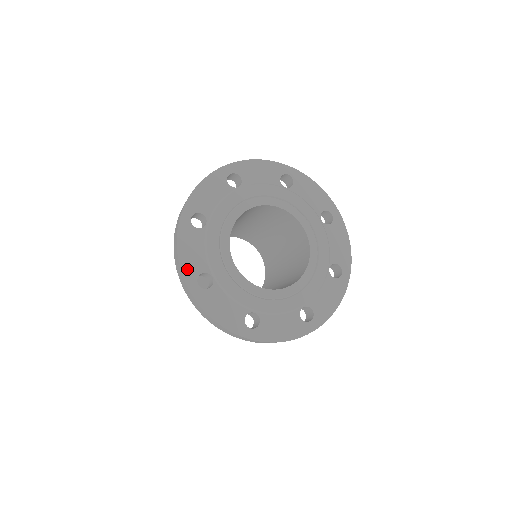
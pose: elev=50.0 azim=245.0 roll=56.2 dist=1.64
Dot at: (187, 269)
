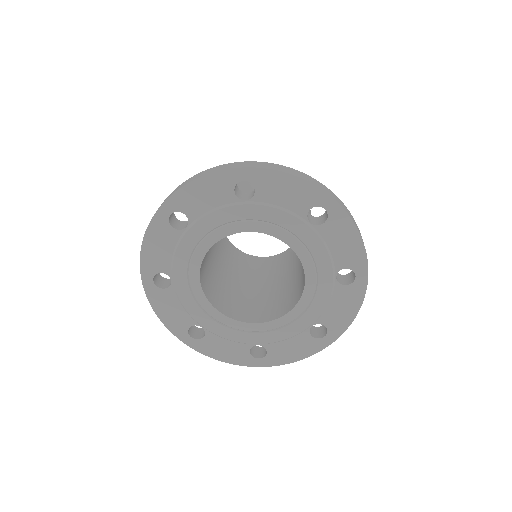
Dot at: (174, 328)
